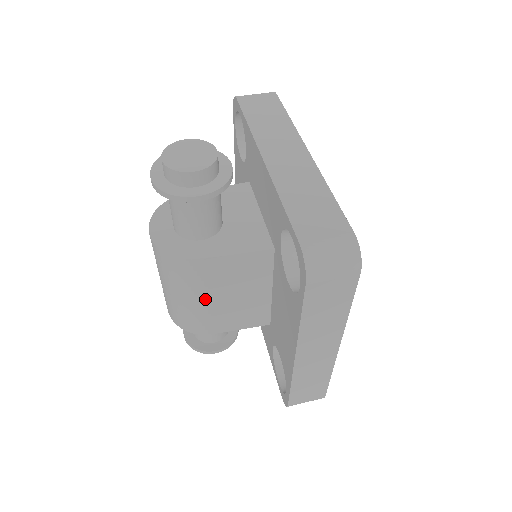
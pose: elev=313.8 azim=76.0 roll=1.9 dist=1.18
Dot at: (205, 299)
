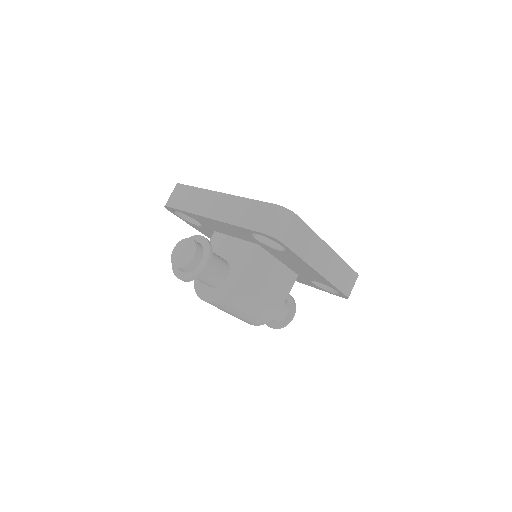
Dot at: (258, 298)
